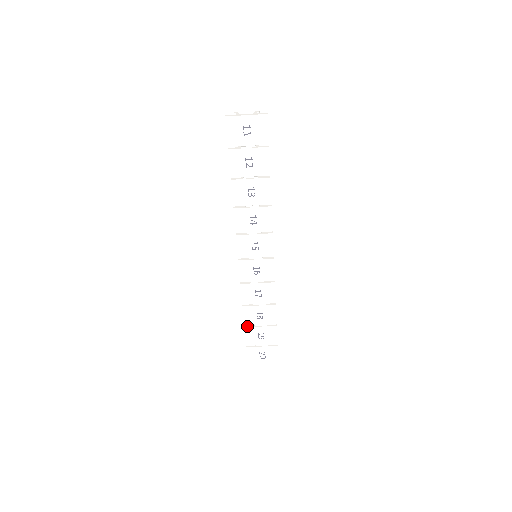
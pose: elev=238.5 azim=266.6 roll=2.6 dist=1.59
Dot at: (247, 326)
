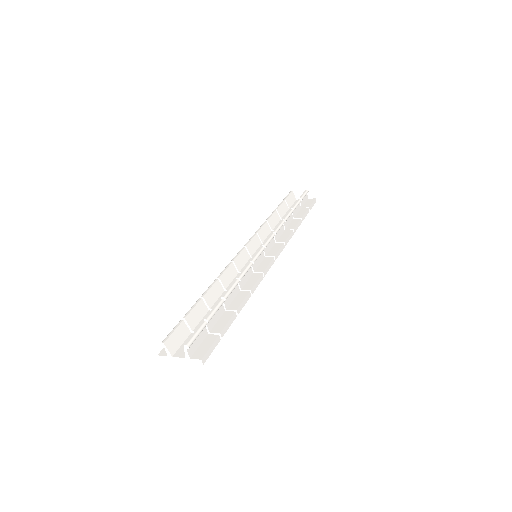
Dot at: occluded
